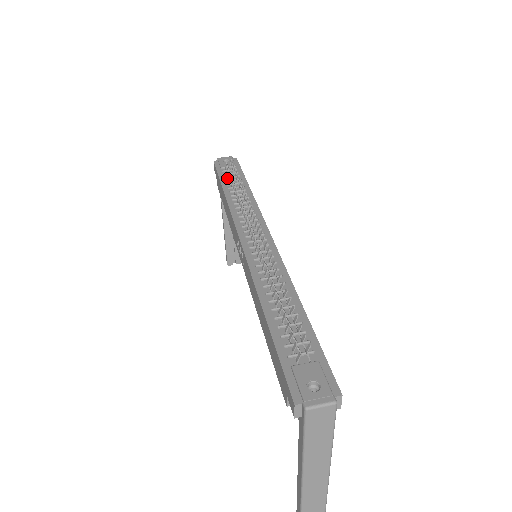
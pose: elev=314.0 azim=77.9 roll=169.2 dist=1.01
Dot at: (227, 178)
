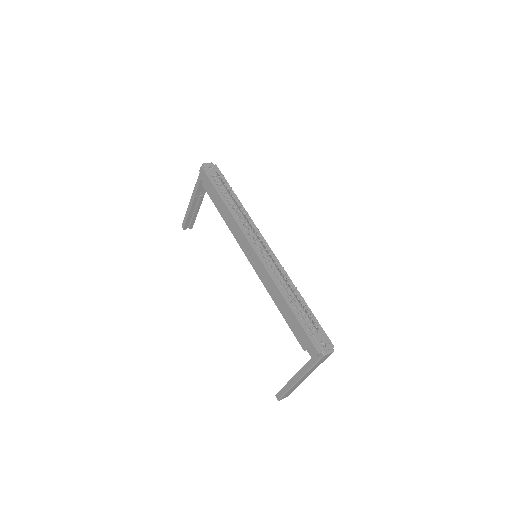
Dot at: (220, 188)
